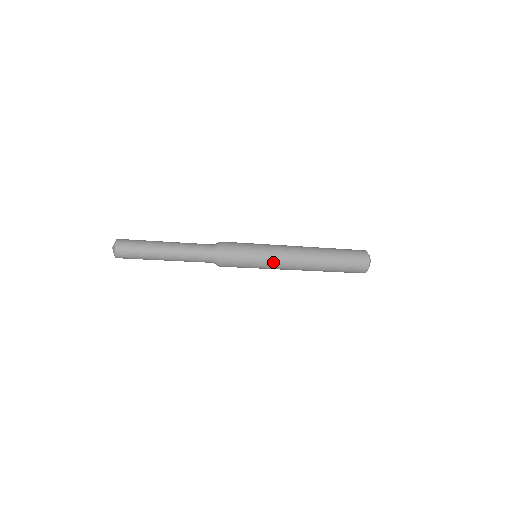
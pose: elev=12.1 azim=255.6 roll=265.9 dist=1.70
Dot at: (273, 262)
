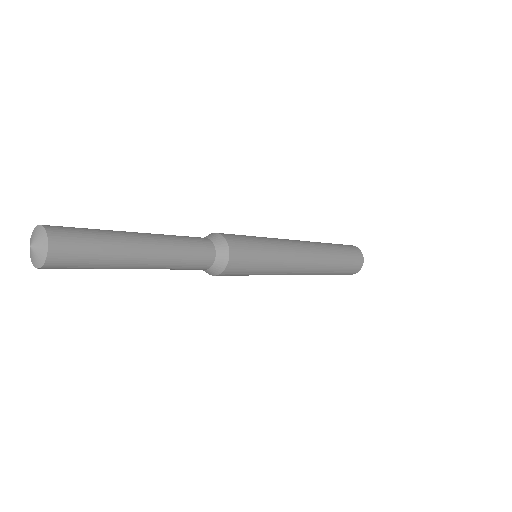
Dot at: (285, 261)
